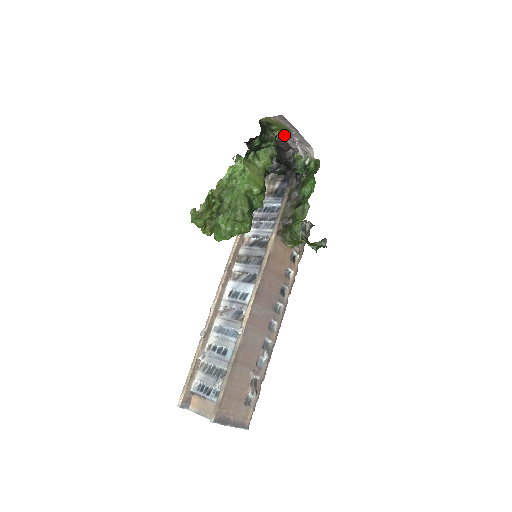
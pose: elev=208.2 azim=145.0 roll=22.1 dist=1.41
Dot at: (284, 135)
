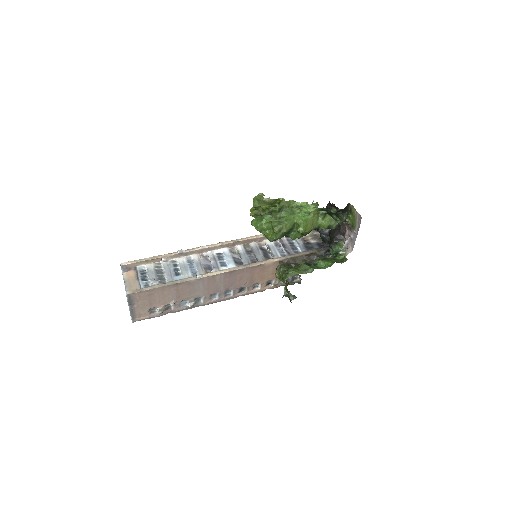
Dot at: (350, 226)
